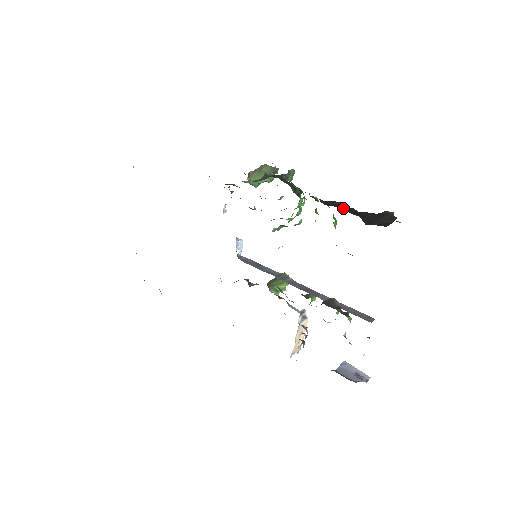
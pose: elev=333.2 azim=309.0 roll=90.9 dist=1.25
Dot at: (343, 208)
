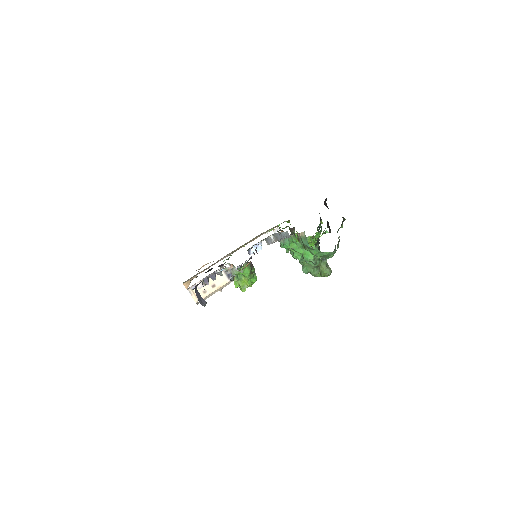
Dot at: occluded
